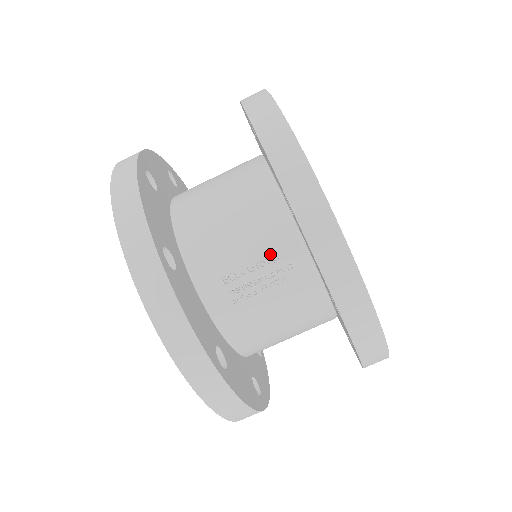
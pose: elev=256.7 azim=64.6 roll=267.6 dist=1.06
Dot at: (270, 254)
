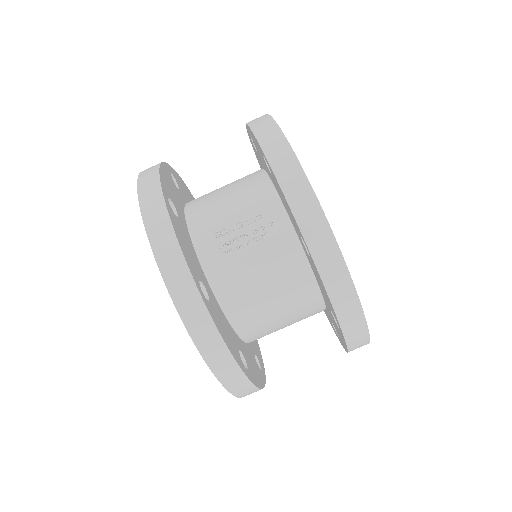
Dot at: (255, 215)
